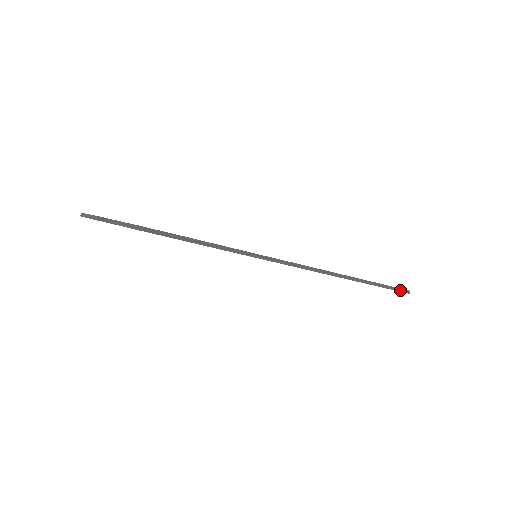
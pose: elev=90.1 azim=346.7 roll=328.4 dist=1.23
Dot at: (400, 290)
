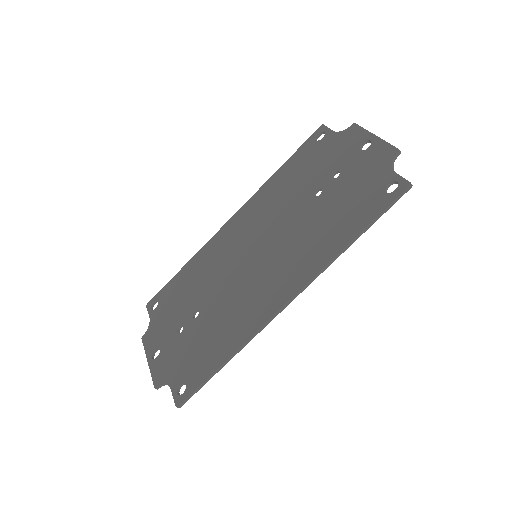
Dot at: (397, 199)
